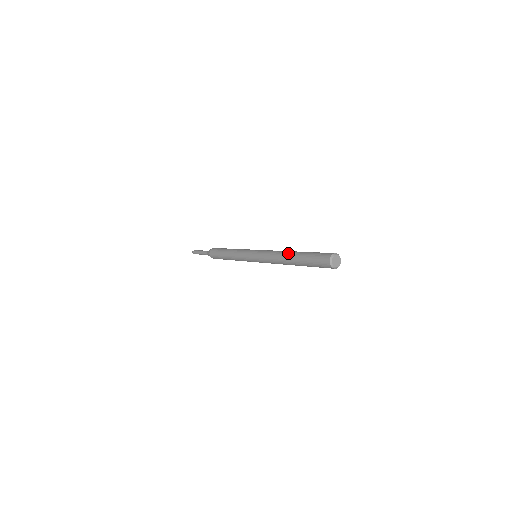
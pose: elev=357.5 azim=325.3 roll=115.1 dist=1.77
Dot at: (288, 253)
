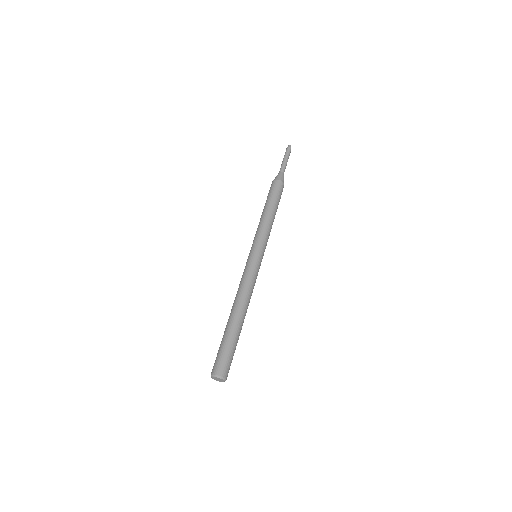
Dot at: (234, 310)
